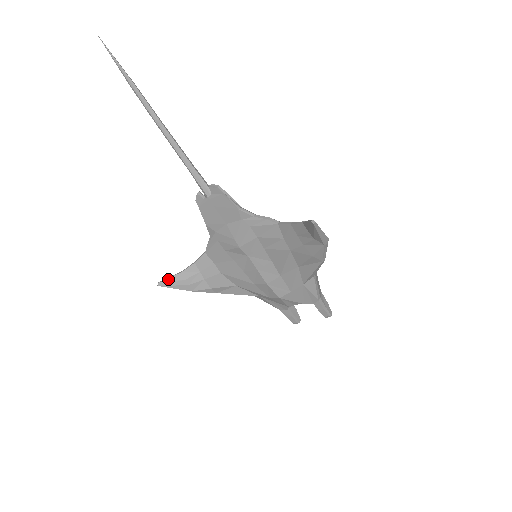
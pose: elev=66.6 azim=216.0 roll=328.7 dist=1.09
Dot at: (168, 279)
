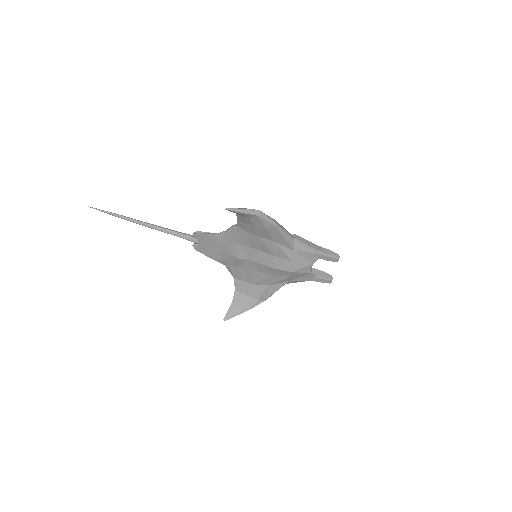
Dot at: (227, 312)
